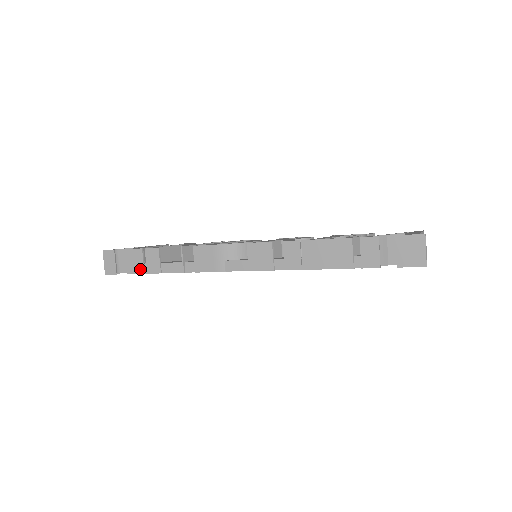
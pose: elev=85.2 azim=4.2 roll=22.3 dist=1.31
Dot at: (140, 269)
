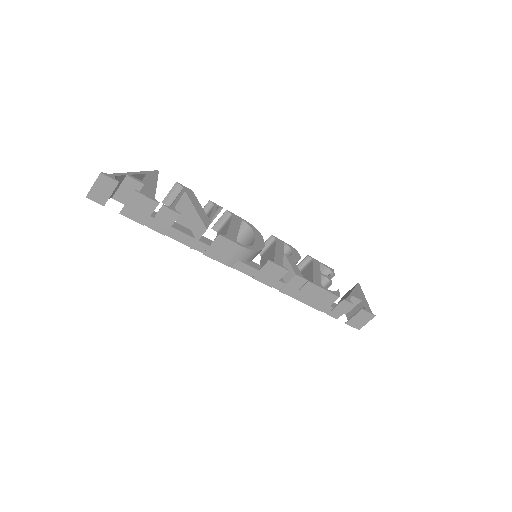
Dot at: (141, 219)
